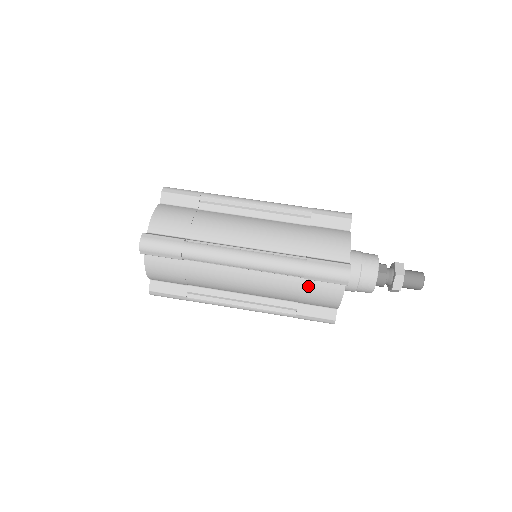
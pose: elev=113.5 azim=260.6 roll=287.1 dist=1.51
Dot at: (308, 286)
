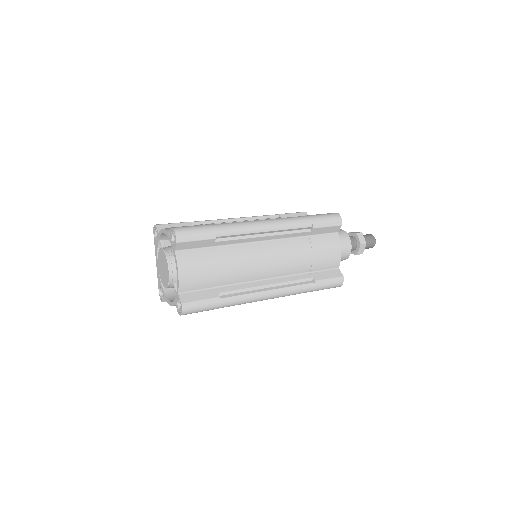
Dot at: (315, 242)
